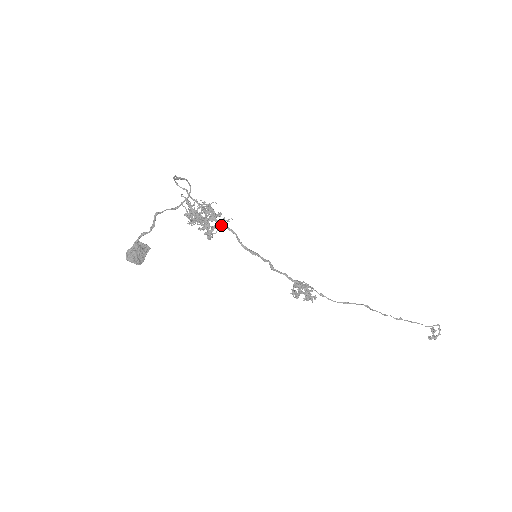
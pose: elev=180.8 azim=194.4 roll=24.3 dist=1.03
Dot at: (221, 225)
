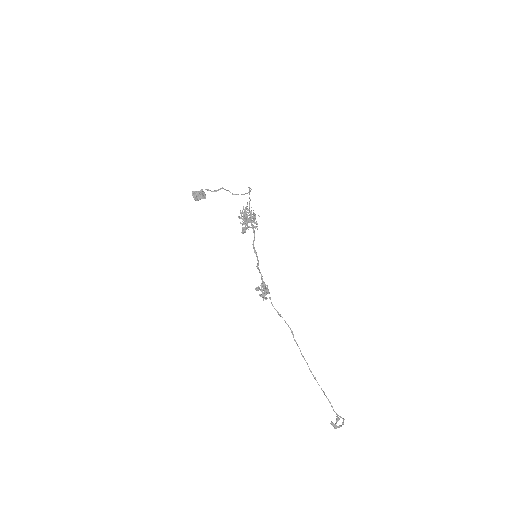
Dot at: (252, 228)
